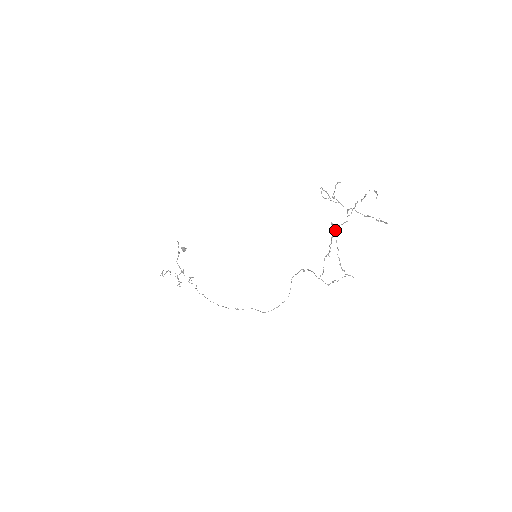
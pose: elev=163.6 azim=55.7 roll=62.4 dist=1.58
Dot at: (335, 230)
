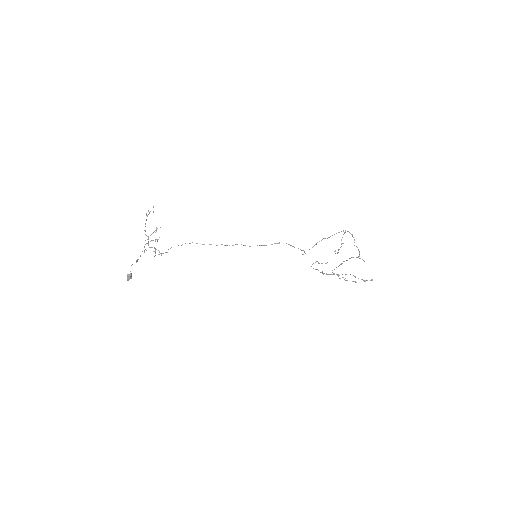
Dot at: (332, 270)
